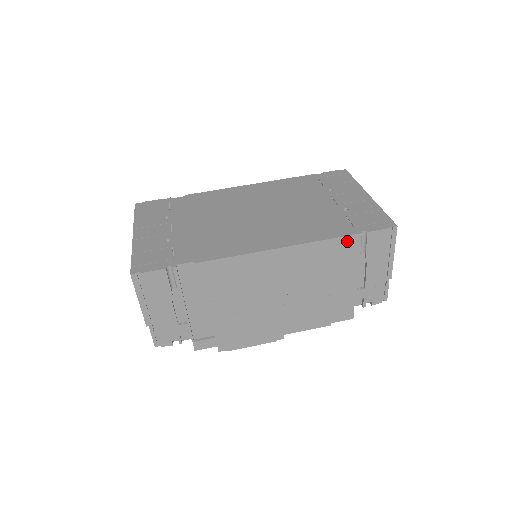
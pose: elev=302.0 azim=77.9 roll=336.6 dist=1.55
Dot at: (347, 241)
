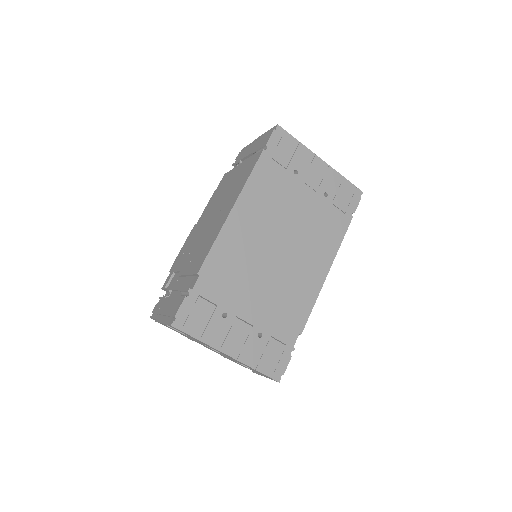
Dot at: occluded
